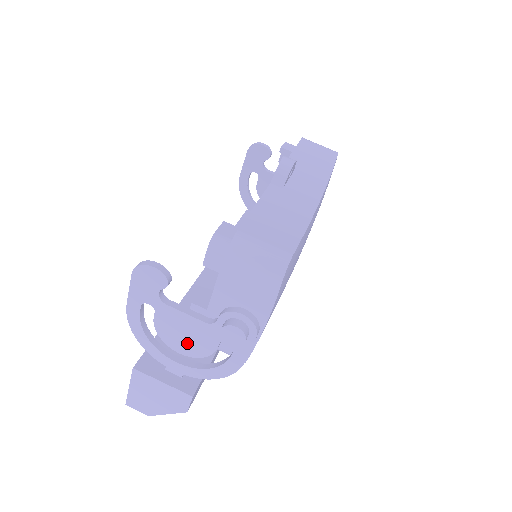
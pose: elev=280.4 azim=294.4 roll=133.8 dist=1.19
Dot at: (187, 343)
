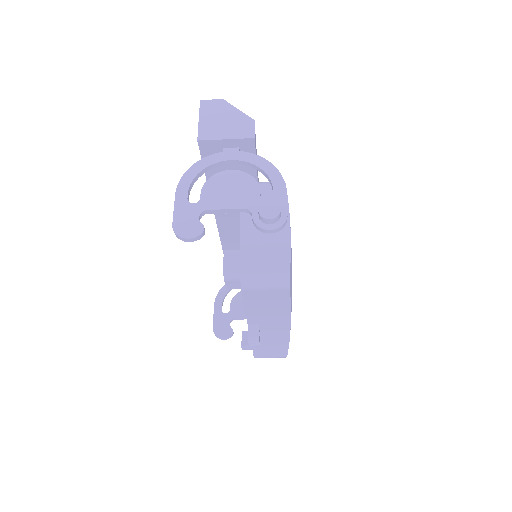
Dot at: occluded
